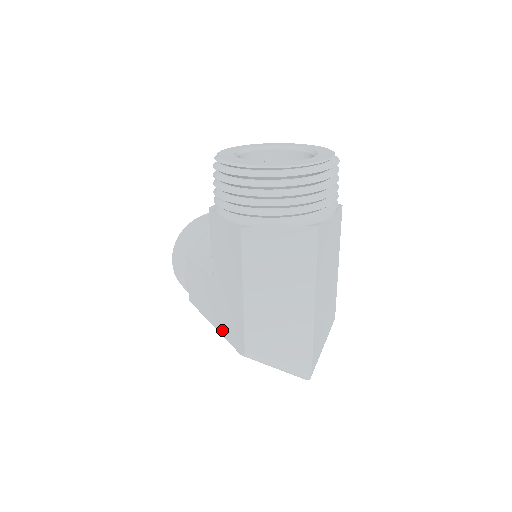
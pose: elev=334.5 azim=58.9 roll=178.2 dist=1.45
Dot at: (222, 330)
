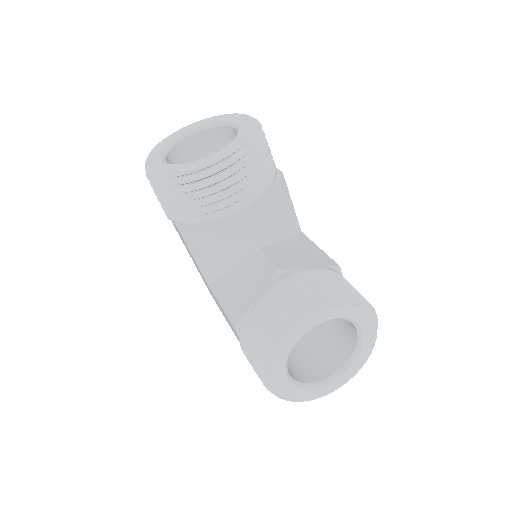
Dot at: occluded
